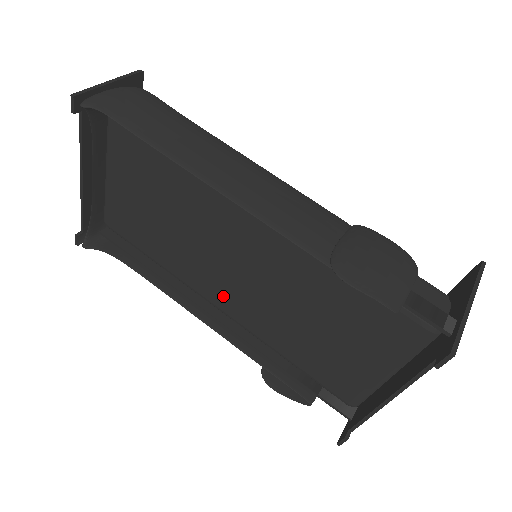
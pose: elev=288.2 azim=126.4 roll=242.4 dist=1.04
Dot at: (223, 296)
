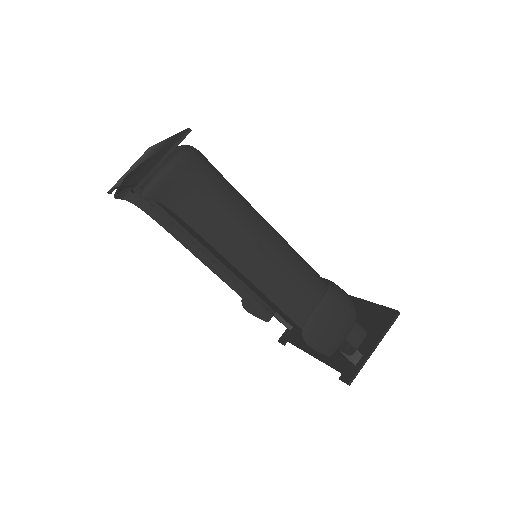
Dot at: (226, 263)
